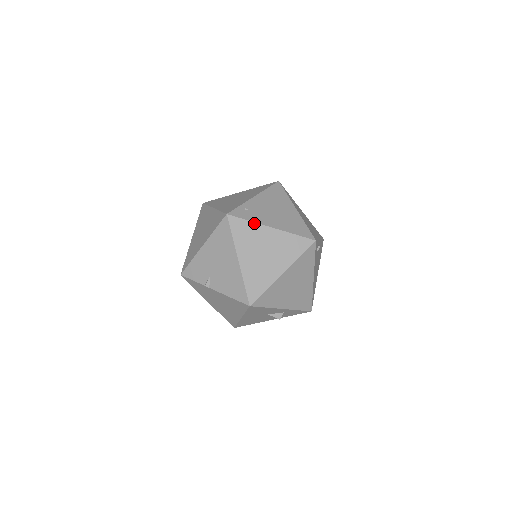
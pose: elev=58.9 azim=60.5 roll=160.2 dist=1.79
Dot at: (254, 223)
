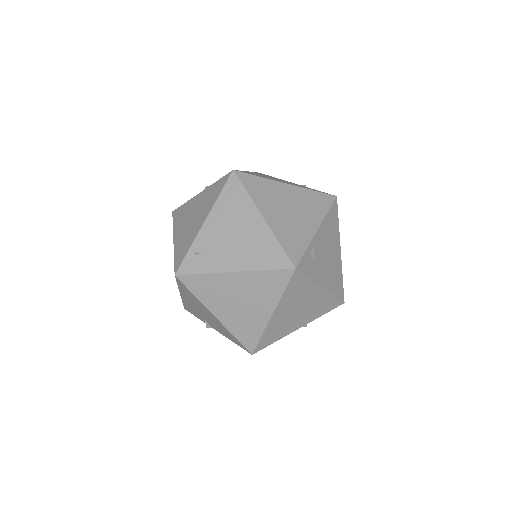
Dot at: (210, 274)
